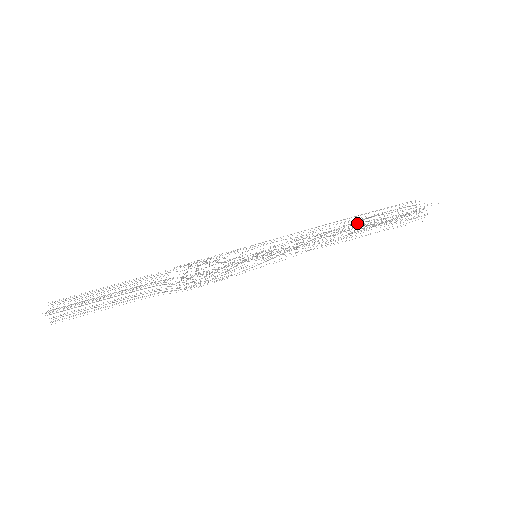
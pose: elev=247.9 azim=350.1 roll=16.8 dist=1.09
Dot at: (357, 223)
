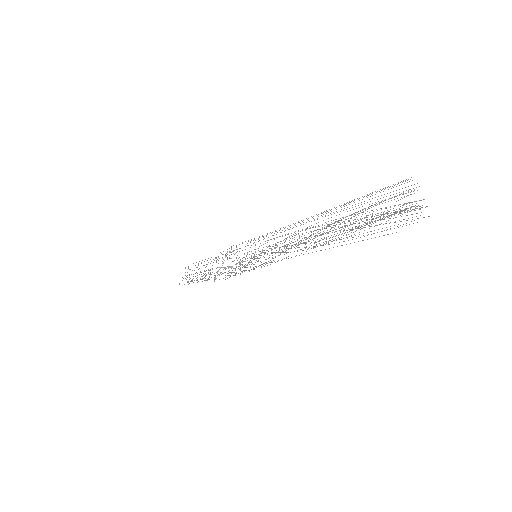
Dot at: (331, 224)
